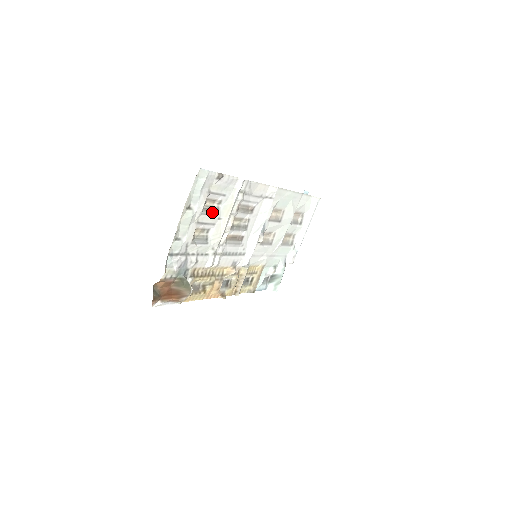
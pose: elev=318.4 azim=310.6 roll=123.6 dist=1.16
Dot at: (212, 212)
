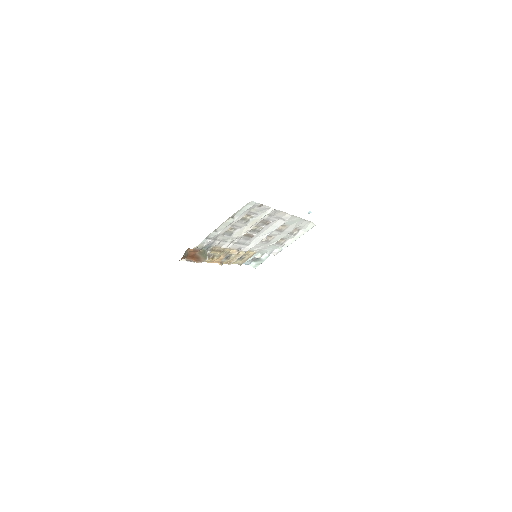
Dot at: (244, 221)
